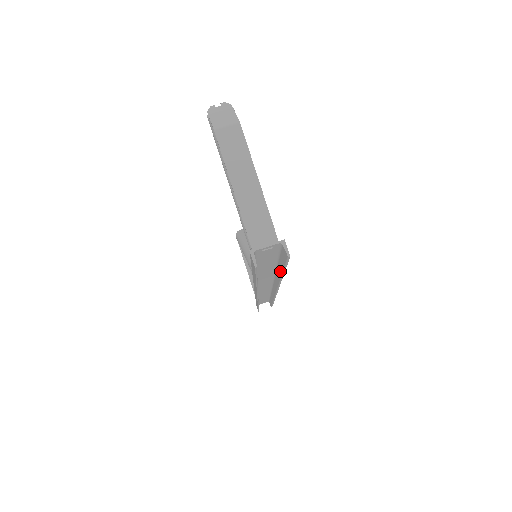
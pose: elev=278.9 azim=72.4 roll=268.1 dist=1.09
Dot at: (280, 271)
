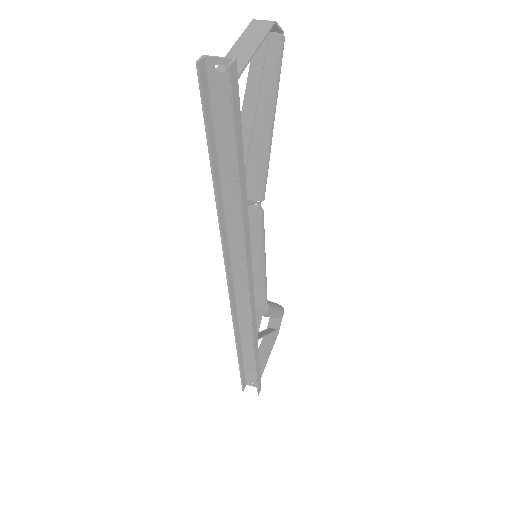
Dot at: (238, 168)
